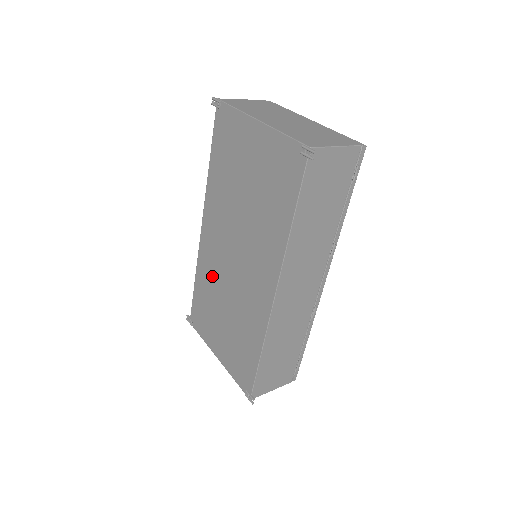
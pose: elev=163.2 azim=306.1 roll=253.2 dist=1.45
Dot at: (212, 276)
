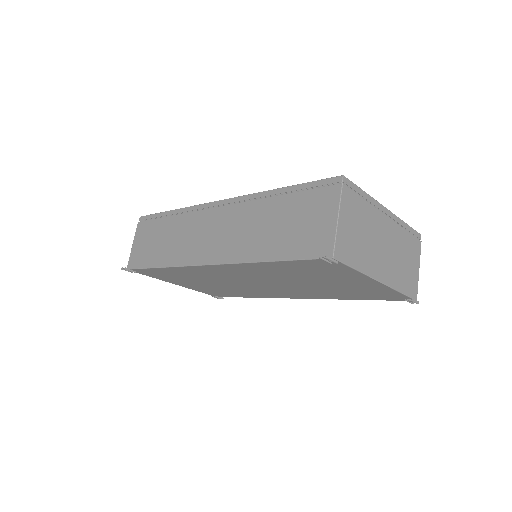
Dot at: (203, 276)
